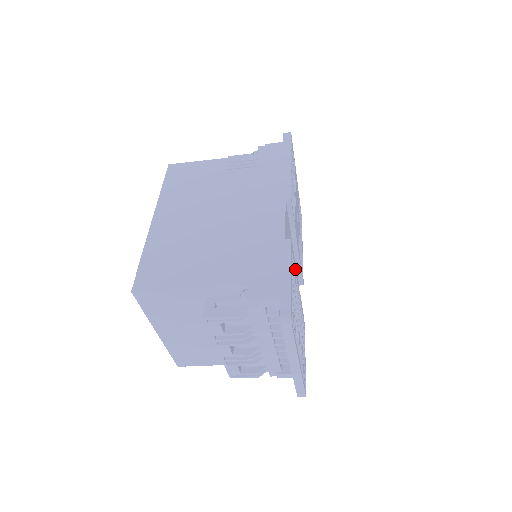
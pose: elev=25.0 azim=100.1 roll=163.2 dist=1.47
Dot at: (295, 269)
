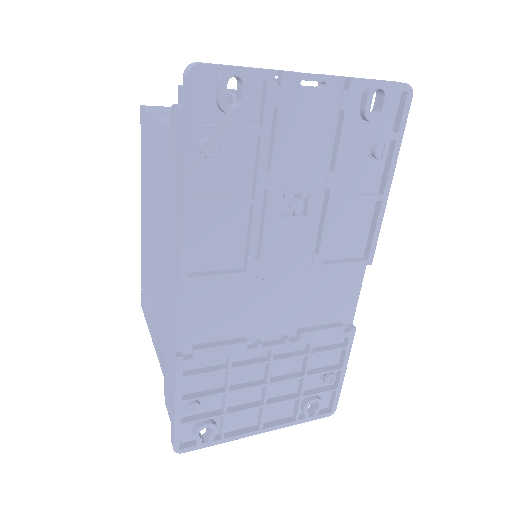
Dot at: (231, 353)
